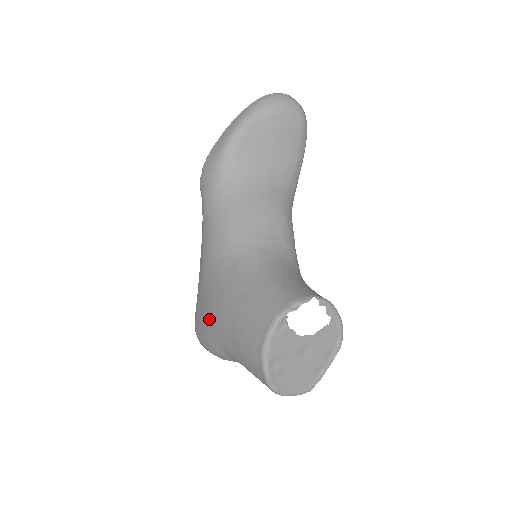
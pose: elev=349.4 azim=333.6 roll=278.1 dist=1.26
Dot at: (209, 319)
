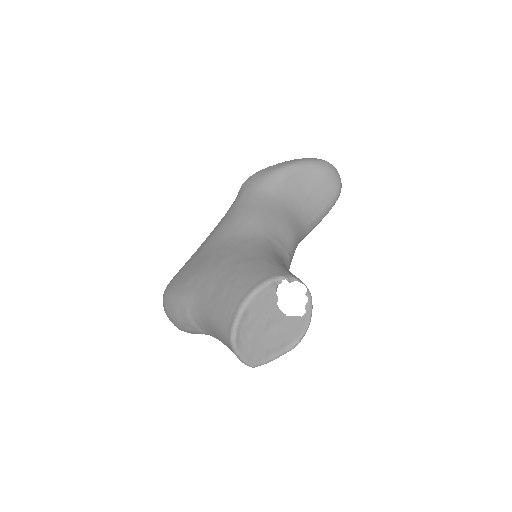
Dot at: (197, 273)
